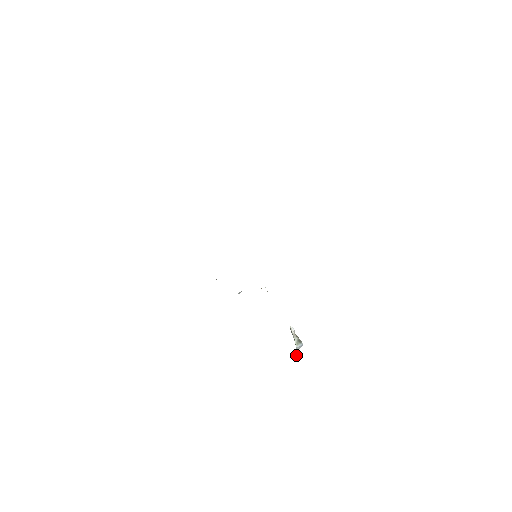
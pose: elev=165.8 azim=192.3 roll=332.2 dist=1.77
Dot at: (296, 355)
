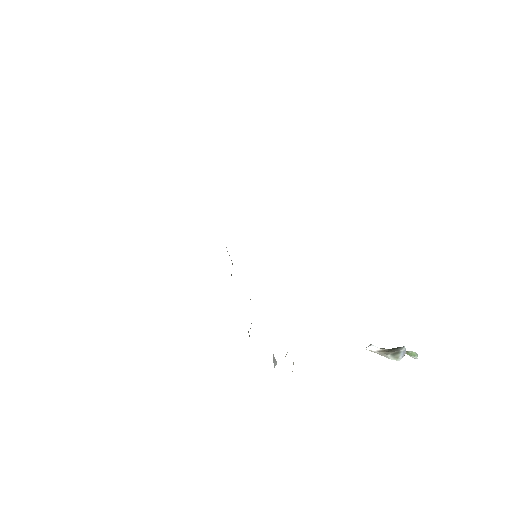
Dot at: occluded
